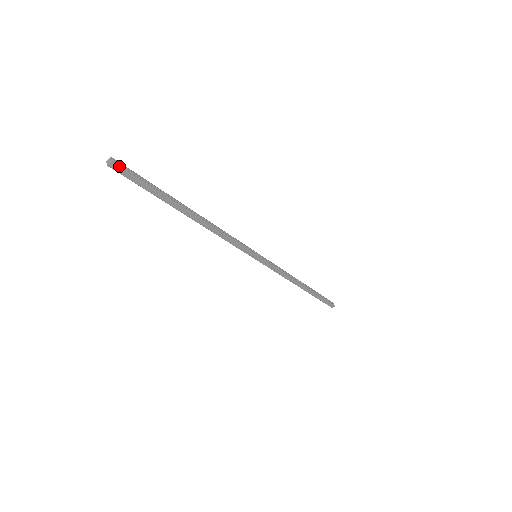
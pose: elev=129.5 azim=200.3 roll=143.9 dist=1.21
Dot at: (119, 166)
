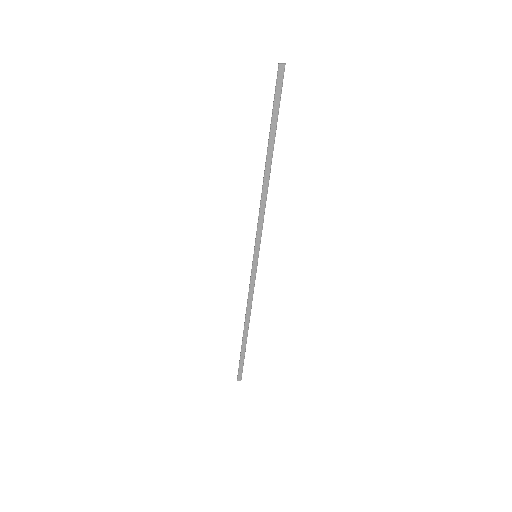
Dot at: (283, 73)
